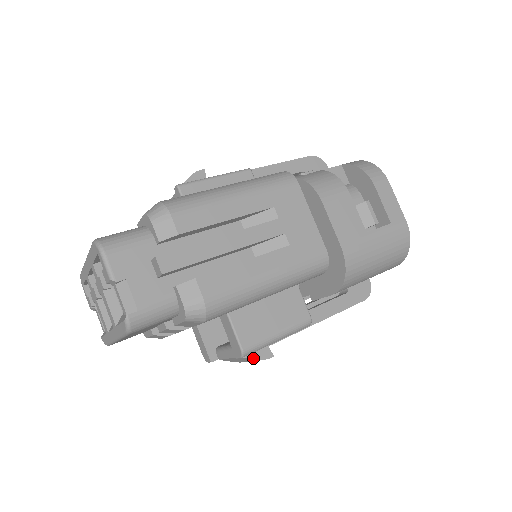
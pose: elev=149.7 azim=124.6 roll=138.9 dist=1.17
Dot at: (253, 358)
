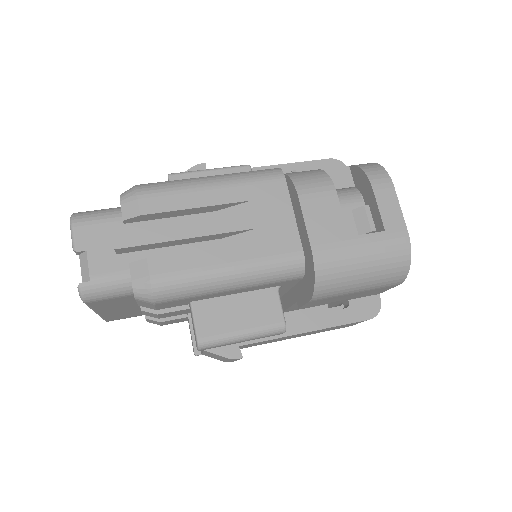
Dot at: (219, 354)
